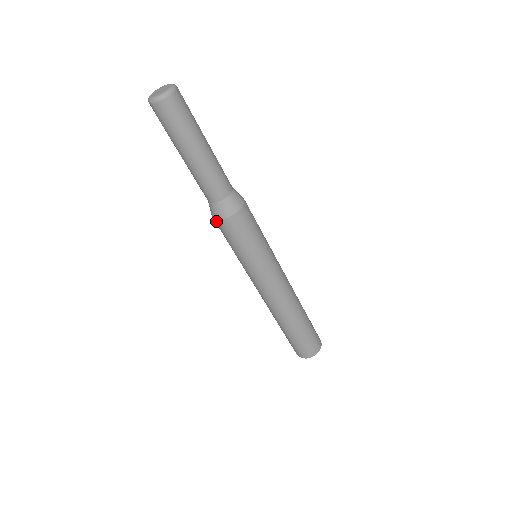
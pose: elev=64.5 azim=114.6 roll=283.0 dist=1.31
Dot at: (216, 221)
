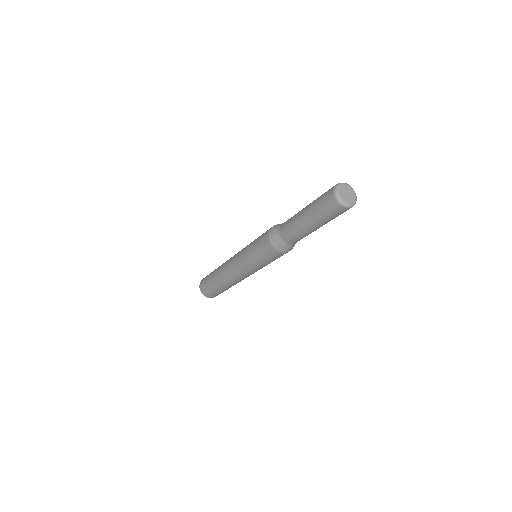
Dot at: (271, 246)
